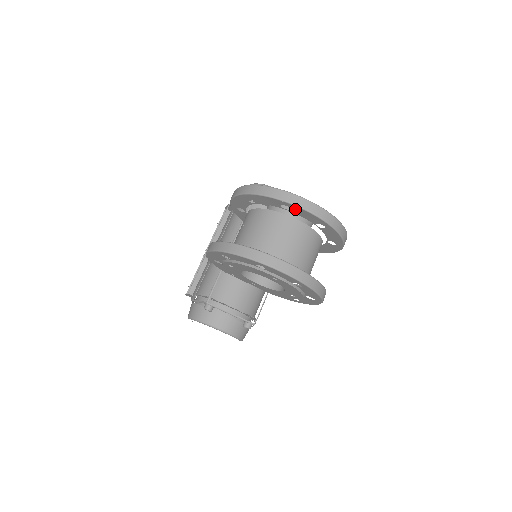
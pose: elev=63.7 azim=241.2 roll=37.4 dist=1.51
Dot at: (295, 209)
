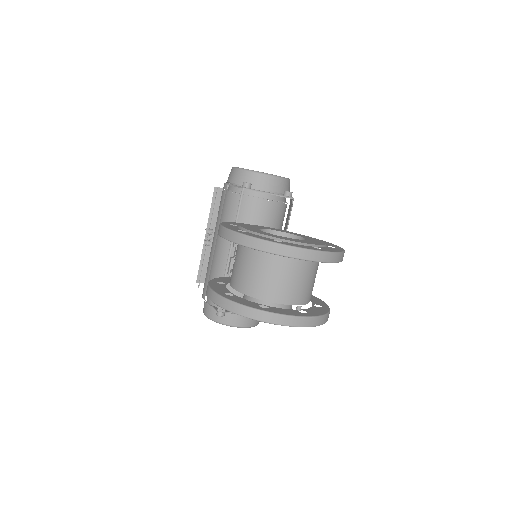
Dot at: occluded
